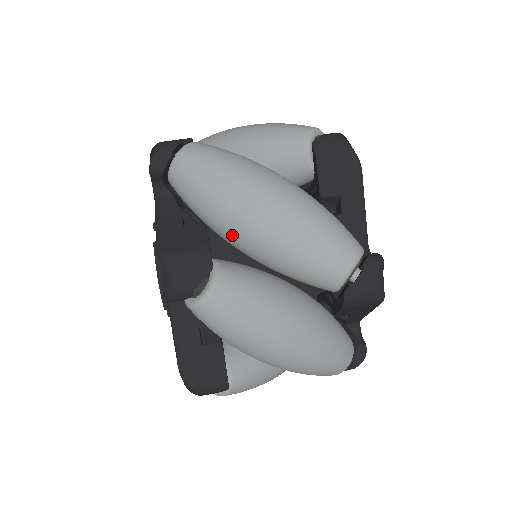
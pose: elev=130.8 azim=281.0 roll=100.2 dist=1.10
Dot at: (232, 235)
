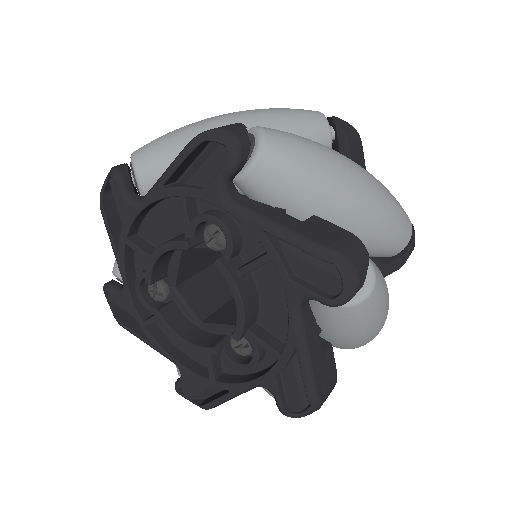
Dot at: (337, 222)
